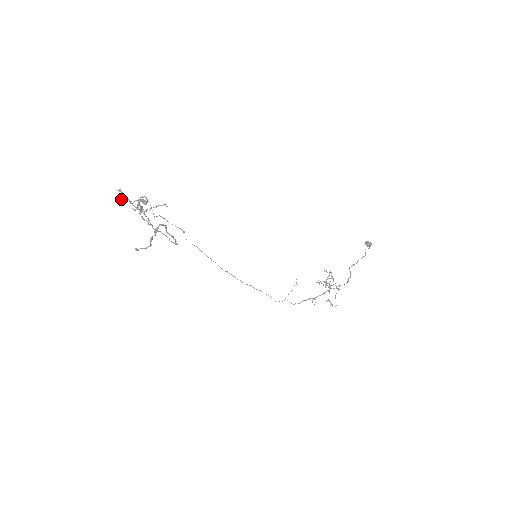
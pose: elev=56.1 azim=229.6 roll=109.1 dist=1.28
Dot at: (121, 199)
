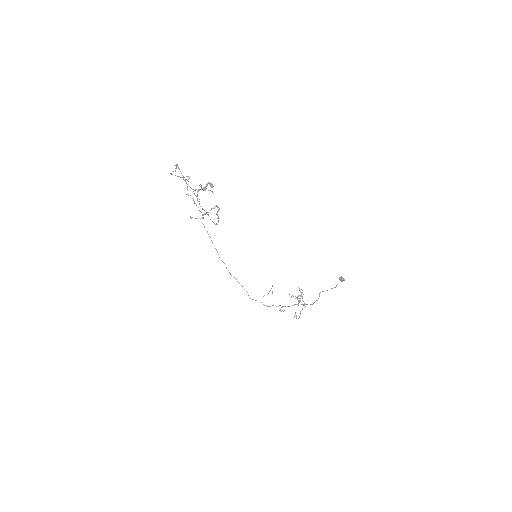
Dot at: occluded
